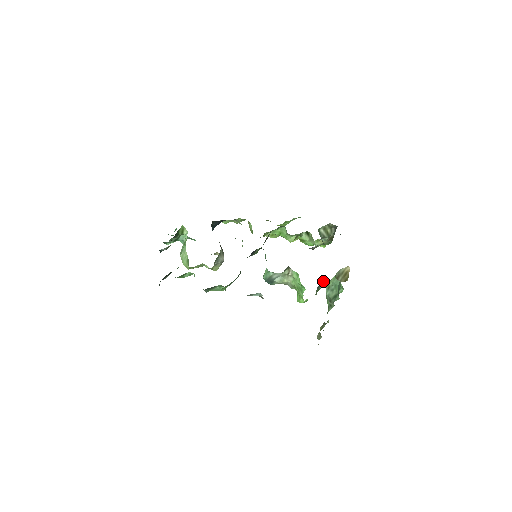
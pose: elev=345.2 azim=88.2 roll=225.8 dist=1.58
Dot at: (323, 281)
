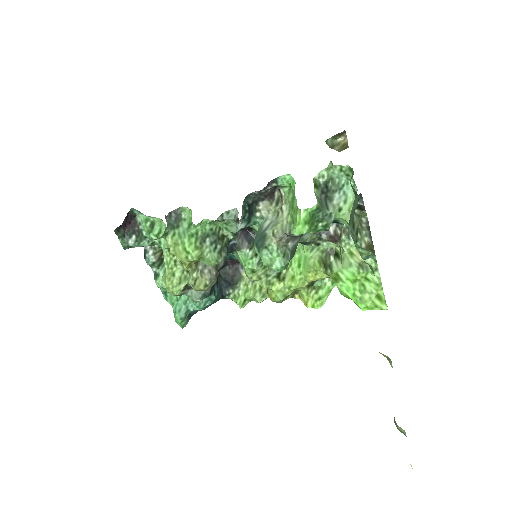
Dot at: (331, 197)
